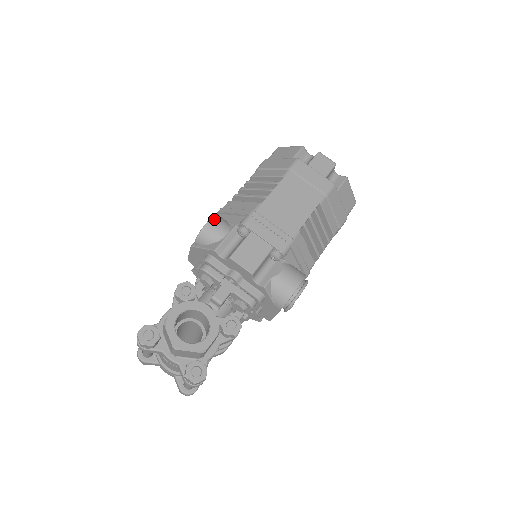
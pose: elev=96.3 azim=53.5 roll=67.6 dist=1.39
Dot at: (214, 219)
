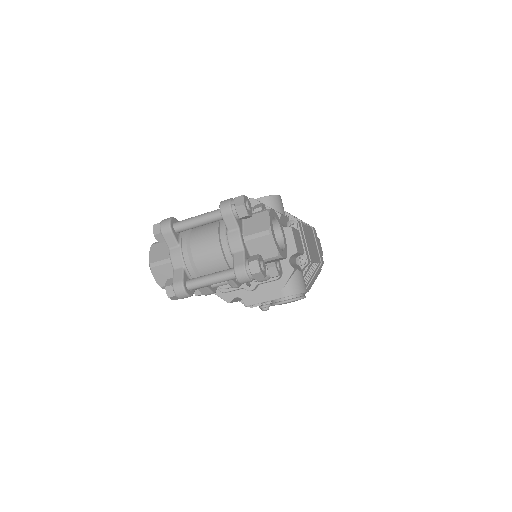
Dot at: (281, 199)
